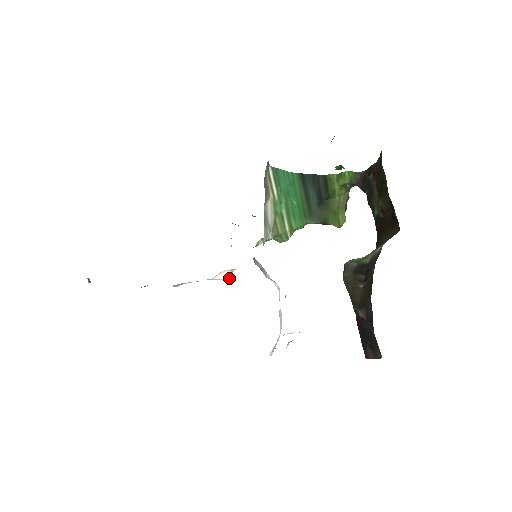
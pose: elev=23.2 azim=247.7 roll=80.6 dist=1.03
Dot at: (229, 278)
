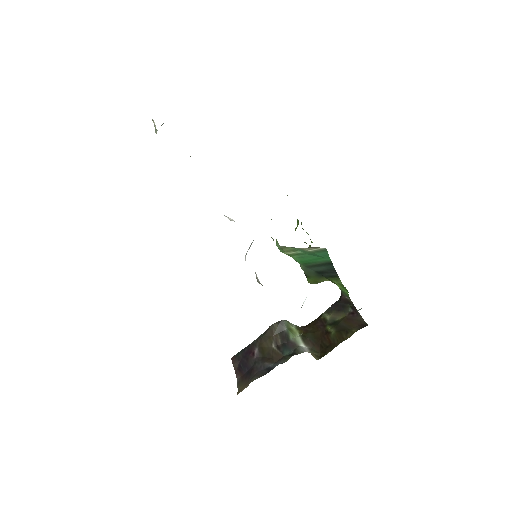
Dot at: (229, 219)
